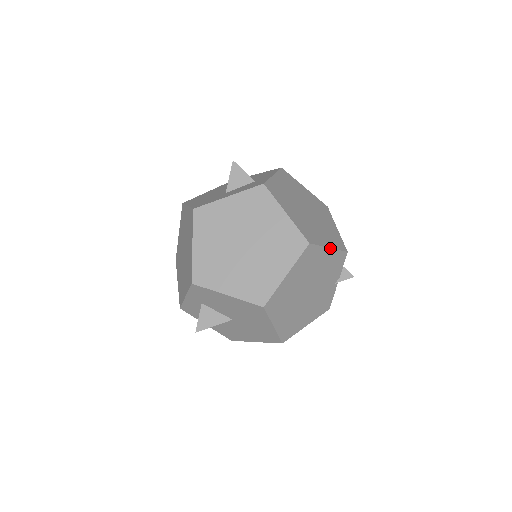
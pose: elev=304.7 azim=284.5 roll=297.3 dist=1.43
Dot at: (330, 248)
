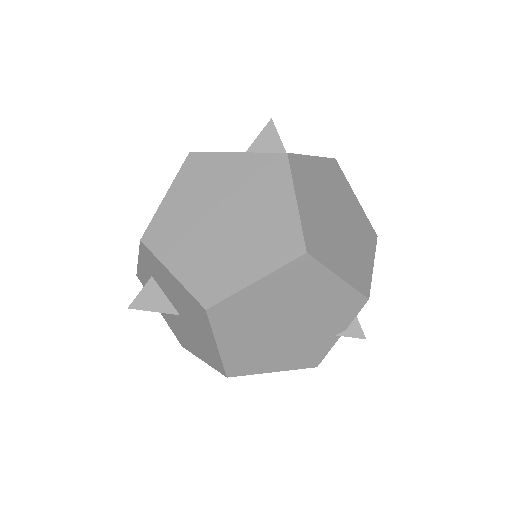
Dot at: (341, 278)
